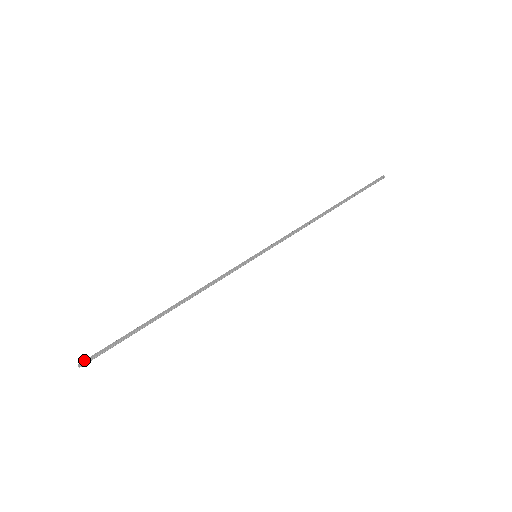
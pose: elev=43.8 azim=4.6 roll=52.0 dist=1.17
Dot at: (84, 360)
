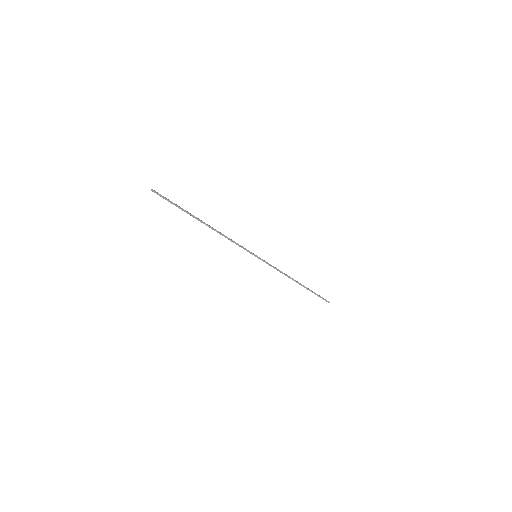
Dot at: occluded
